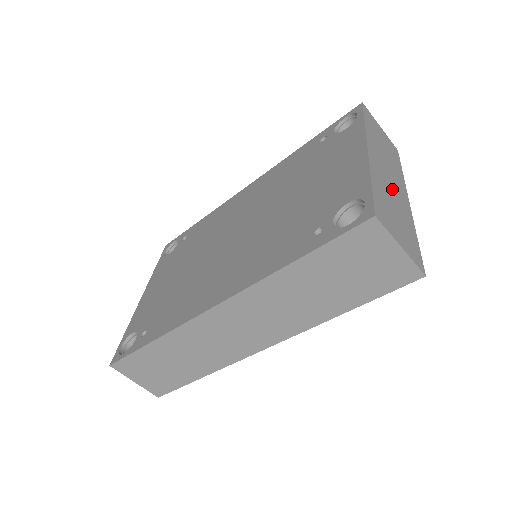
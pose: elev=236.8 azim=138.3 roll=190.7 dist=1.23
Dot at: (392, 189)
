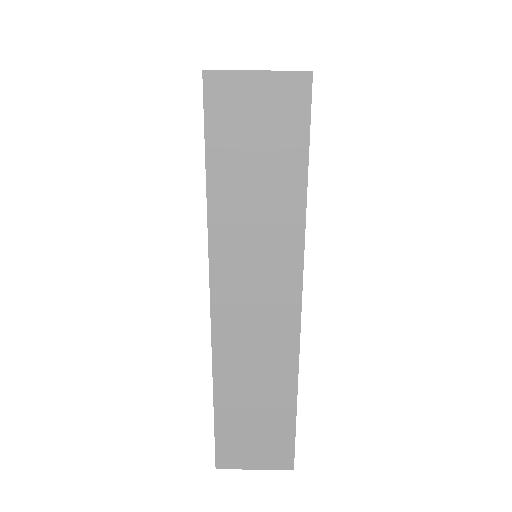
Dot at: occluded
